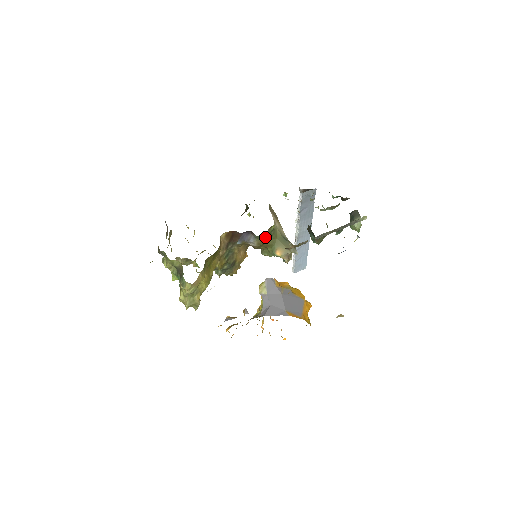
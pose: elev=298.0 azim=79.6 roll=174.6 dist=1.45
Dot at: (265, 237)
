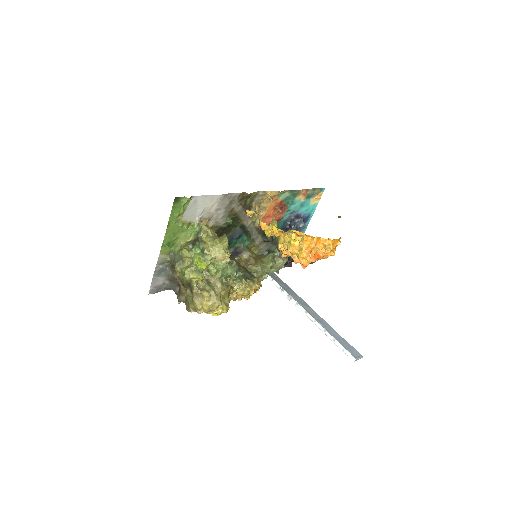
Dot at: occluded
